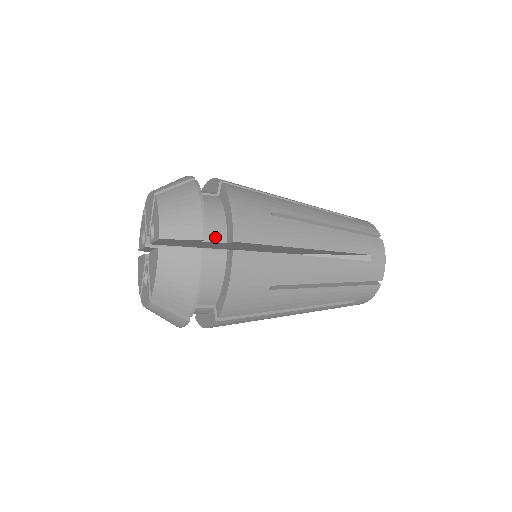
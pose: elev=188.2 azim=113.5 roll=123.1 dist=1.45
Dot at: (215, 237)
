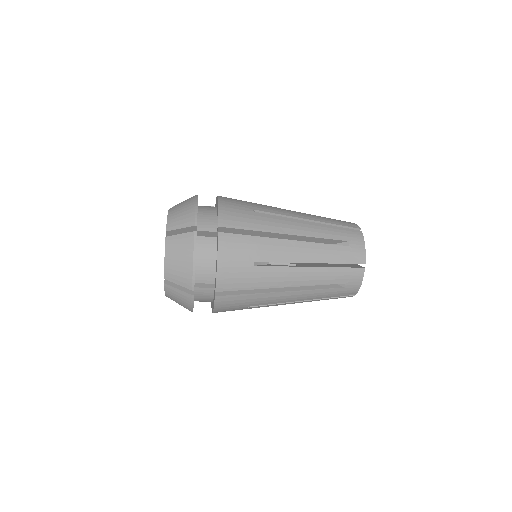
Dot at: (205, 280)
